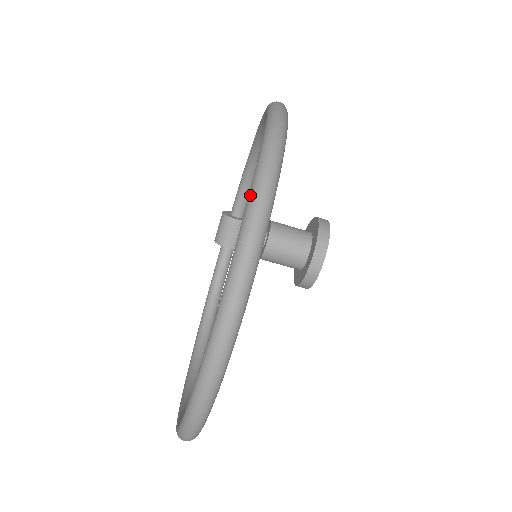
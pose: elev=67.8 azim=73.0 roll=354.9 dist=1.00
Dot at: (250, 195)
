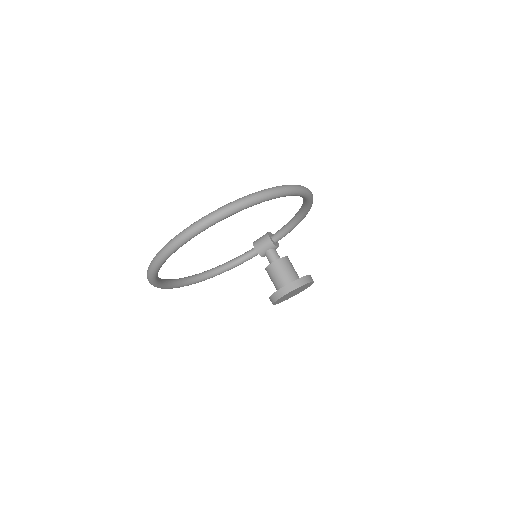
Dot at: occluded
